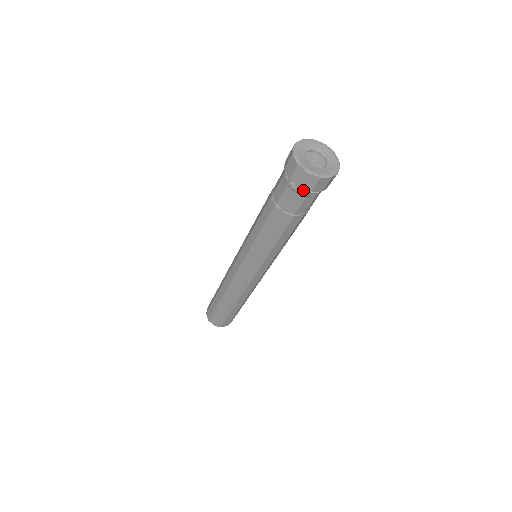
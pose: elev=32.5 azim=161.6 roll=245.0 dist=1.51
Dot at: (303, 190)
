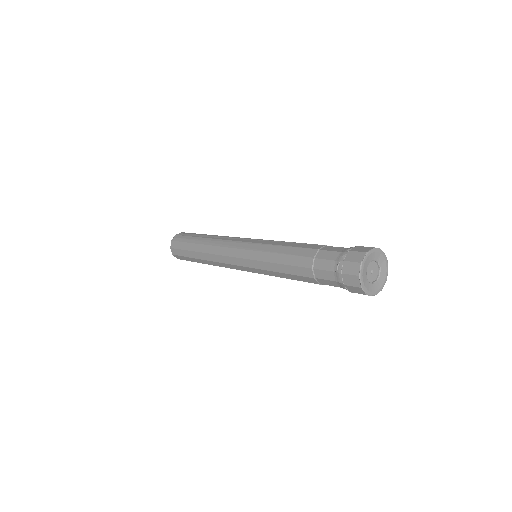
Dot at: occluded
